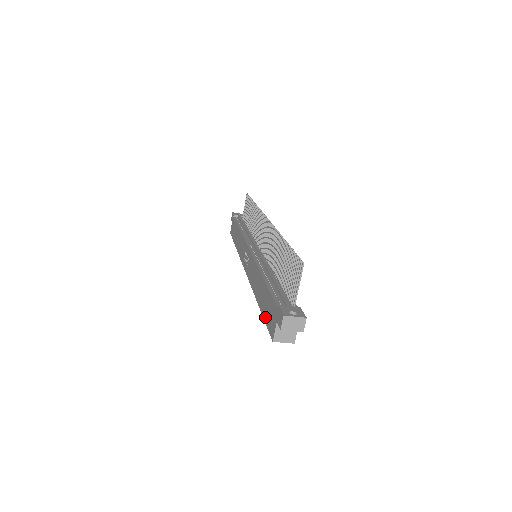
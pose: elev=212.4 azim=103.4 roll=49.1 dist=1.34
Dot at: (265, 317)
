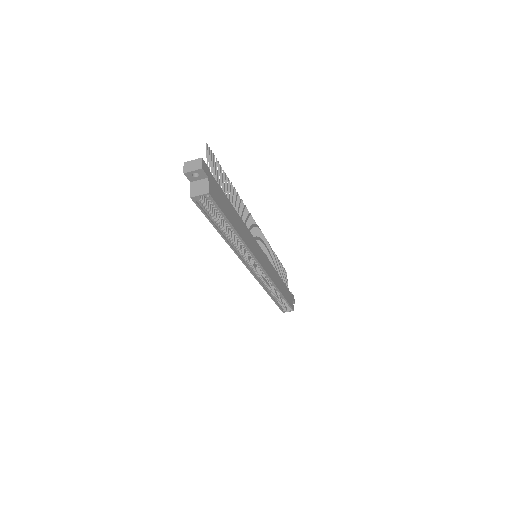
Dot at: (206, 214)
